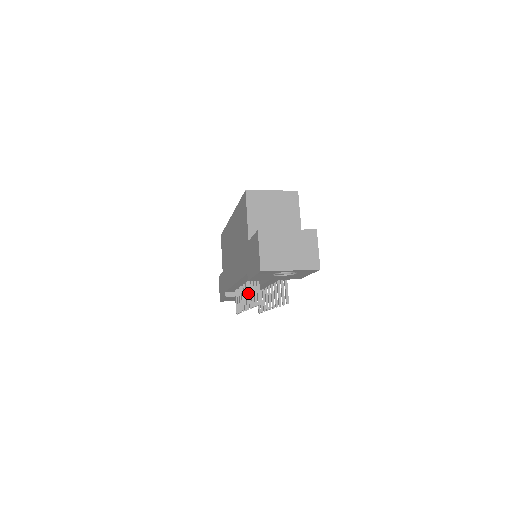
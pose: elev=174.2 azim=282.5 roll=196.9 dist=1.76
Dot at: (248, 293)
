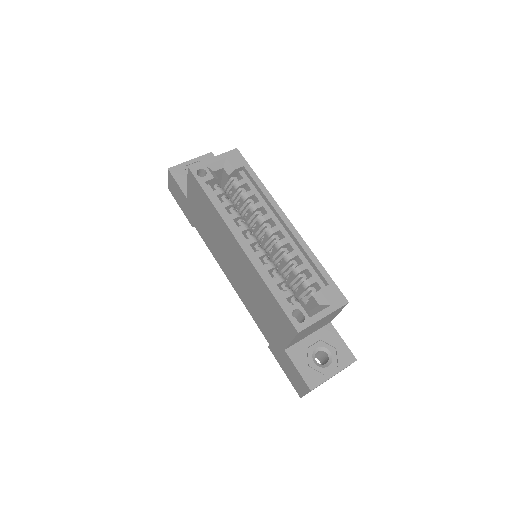
Dot at: occluded
